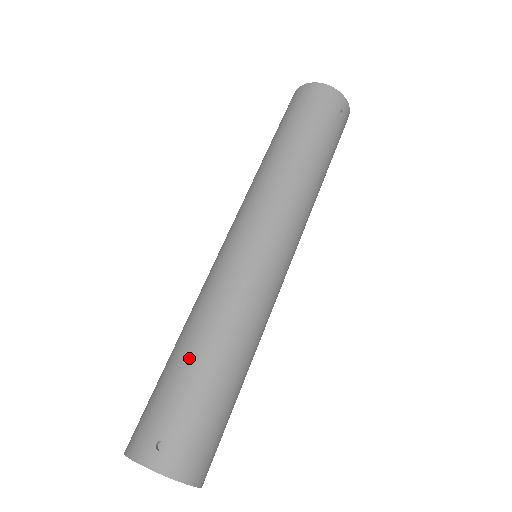
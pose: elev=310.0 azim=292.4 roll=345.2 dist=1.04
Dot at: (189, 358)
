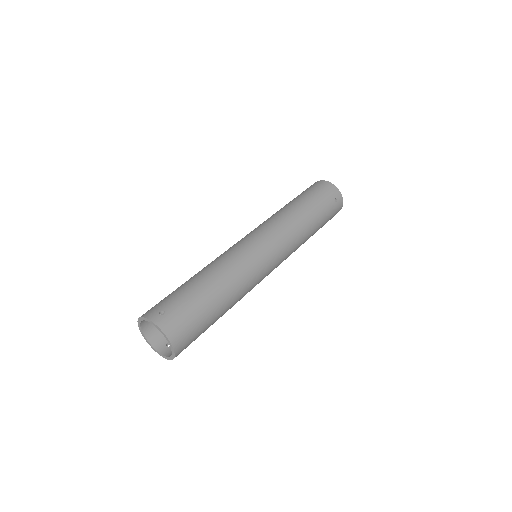
Dot at: (196, 280)
